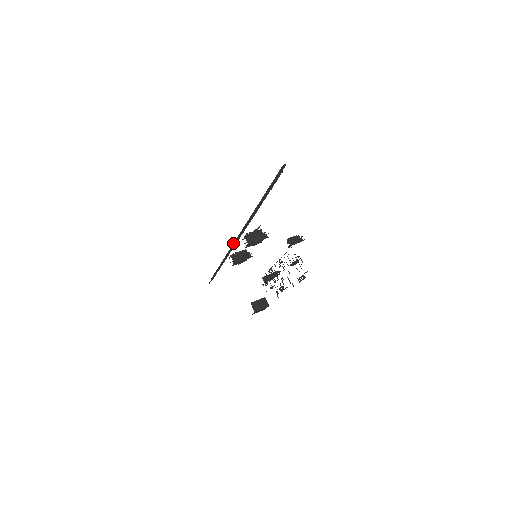
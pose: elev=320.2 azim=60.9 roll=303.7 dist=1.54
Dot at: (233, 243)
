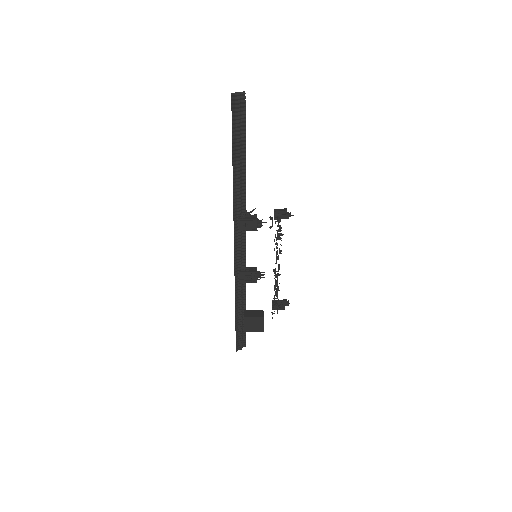
Dot at: (241, 252)
